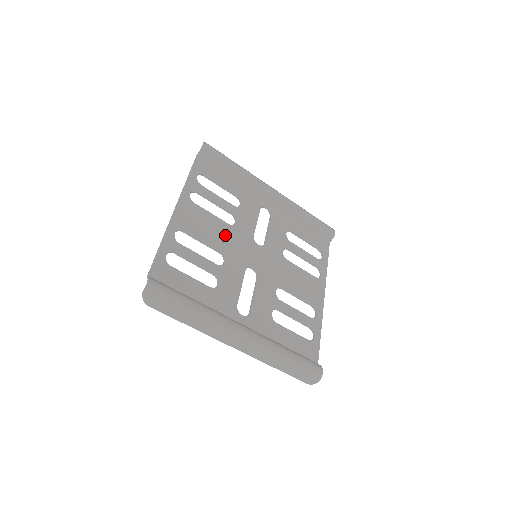
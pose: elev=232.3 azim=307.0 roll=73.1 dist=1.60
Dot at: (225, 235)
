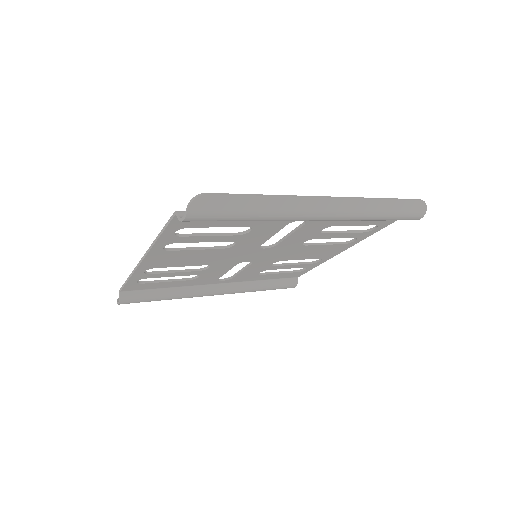
Dot at: (215, 256)
